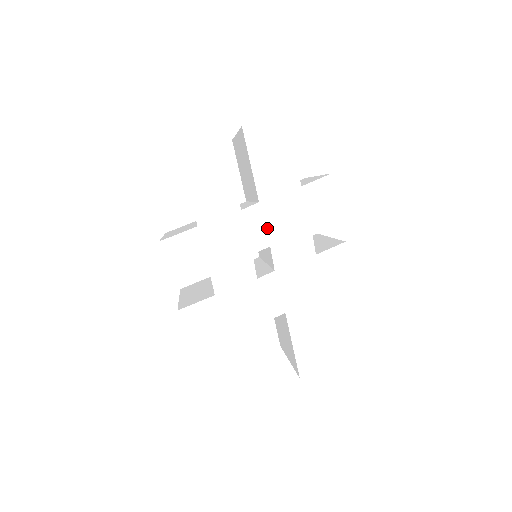
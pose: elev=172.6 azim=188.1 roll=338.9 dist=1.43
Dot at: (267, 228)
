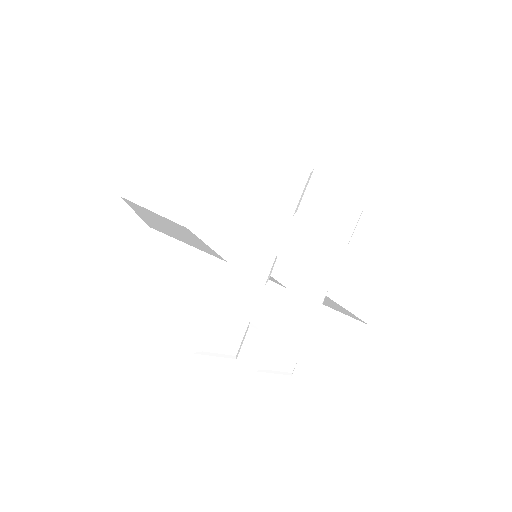
Dot at: (263, 253)
